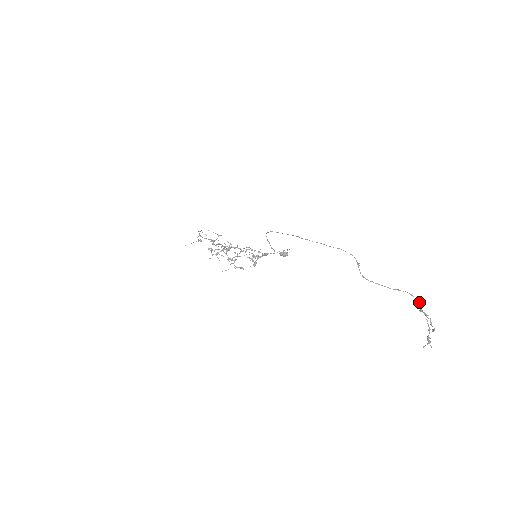
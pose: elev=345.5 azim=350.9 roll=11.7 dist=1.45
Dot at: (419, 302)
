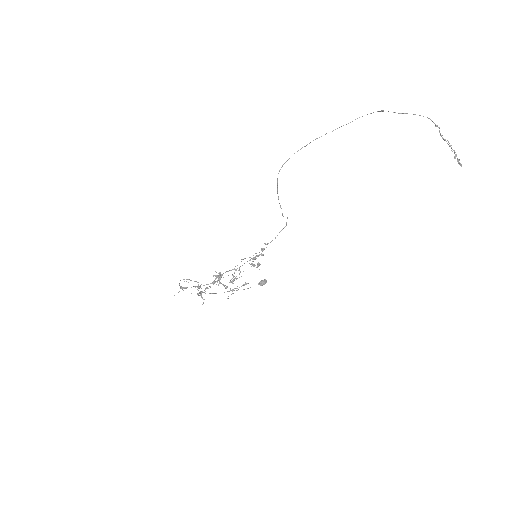
Dot at: (436, 126)
